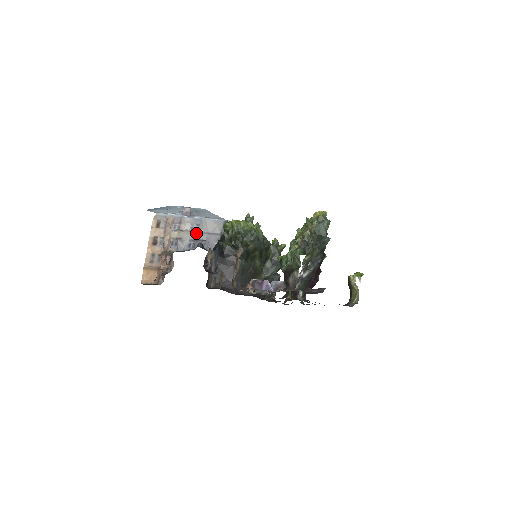
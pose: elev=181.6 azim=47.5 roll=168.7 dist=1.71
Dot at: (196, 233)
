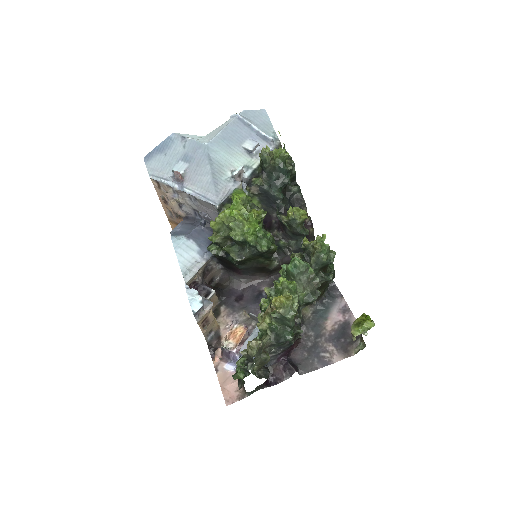
Dot at: (195, 205)
